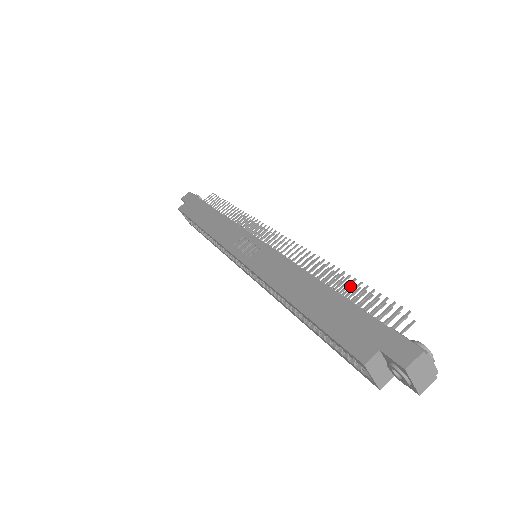
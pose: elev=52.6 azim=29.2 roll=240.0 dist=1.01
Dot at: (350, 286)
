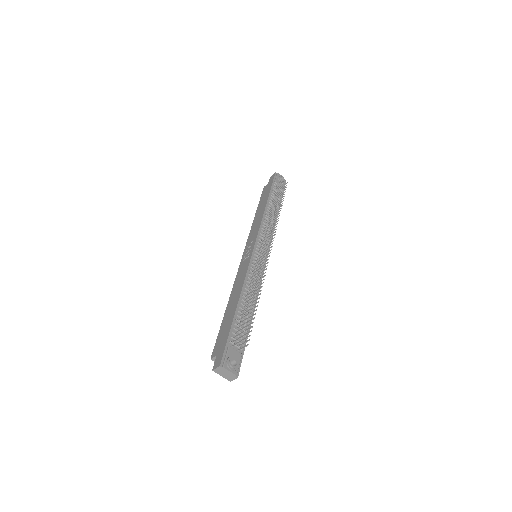
Dot at: (256, 306)
